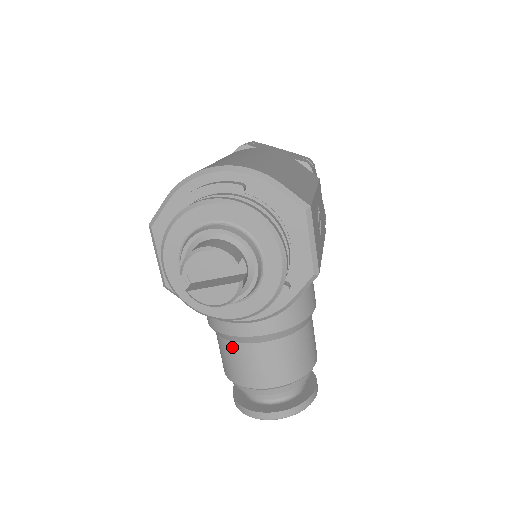
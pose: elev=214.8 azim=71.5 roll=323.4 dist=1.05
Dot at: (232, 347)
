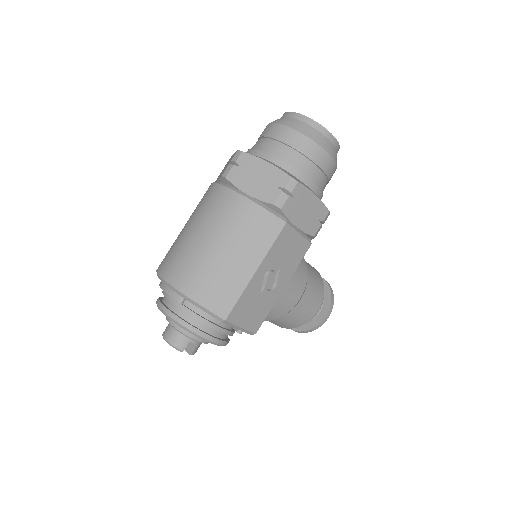
Dot at: occluded
